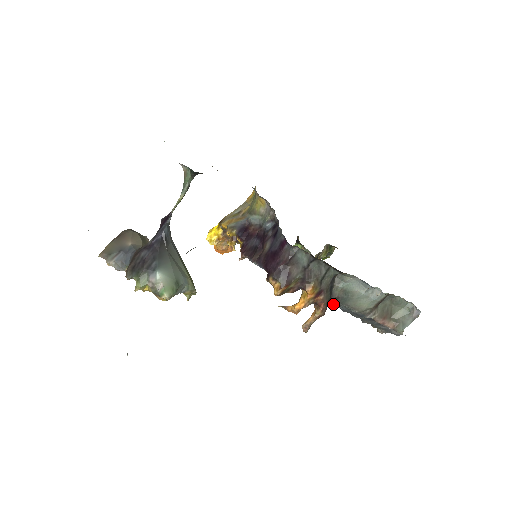
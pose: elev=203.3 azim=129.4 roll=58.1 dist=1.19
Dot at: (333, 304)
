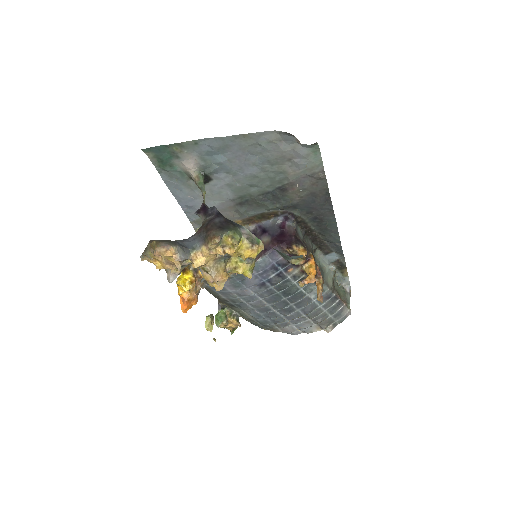
Dot at: (308, 298)
